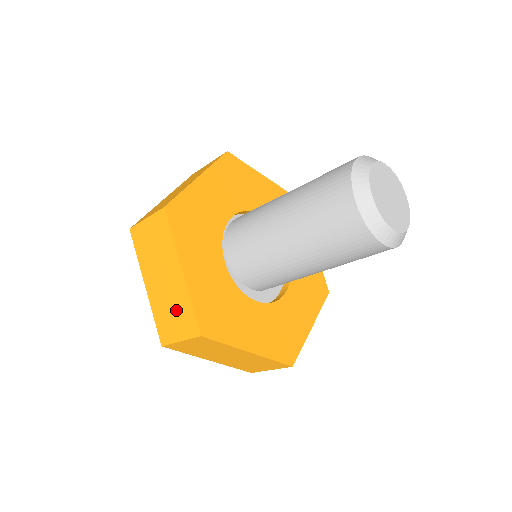
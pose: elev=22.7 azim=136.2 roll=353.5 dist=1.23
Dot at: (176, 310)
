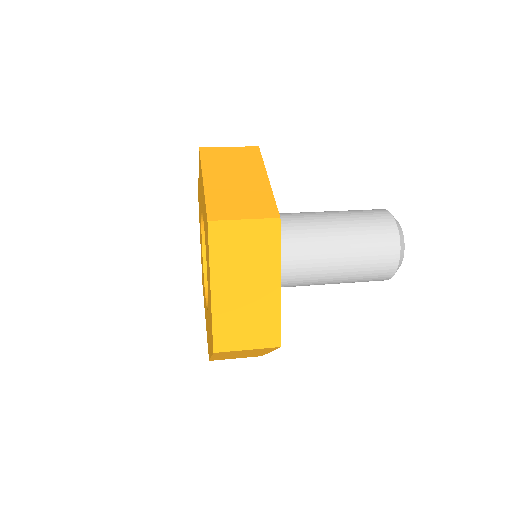
Dot at: (255, 320)
